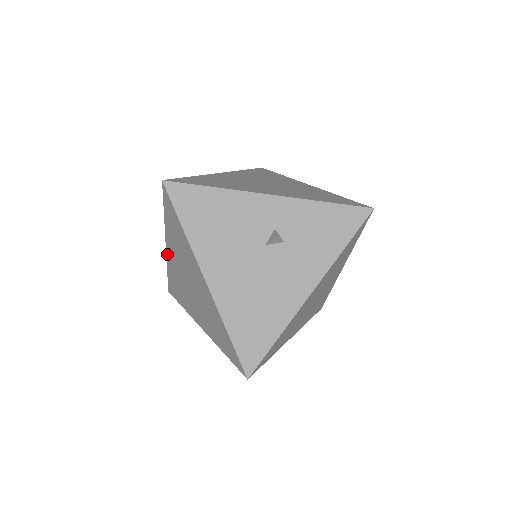
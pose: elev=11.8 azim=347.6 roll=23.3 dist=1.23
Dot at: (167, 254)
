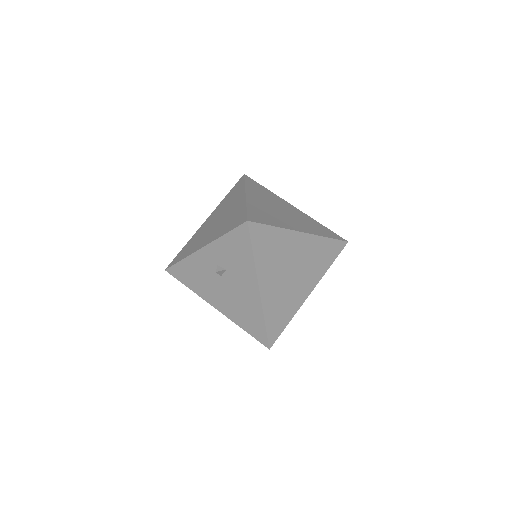
Dot at: occluded
